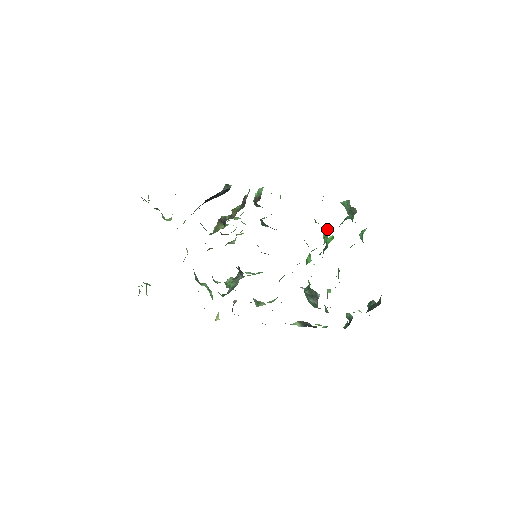
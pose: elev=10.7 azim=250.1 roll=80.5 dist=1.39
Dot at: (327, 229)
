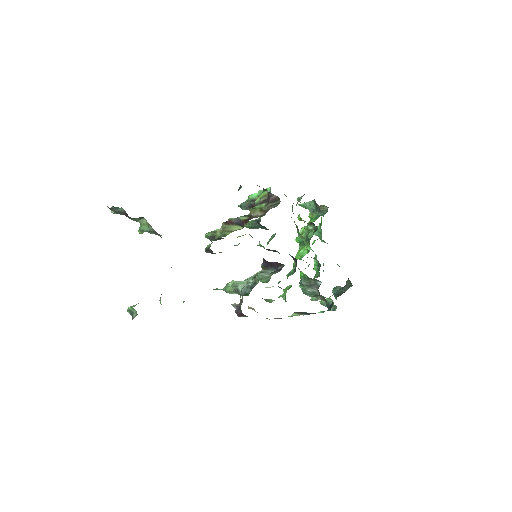
Dot at: (309, 225)
